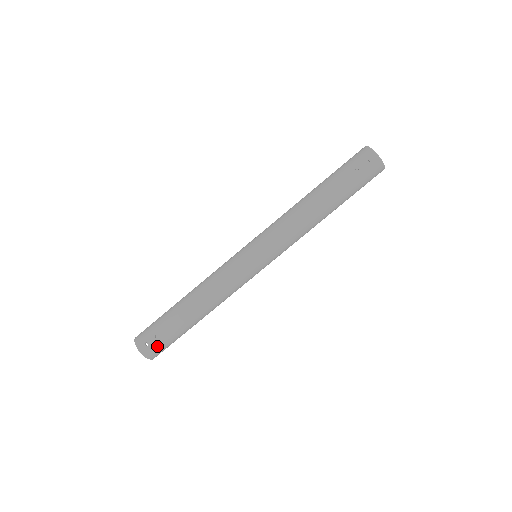
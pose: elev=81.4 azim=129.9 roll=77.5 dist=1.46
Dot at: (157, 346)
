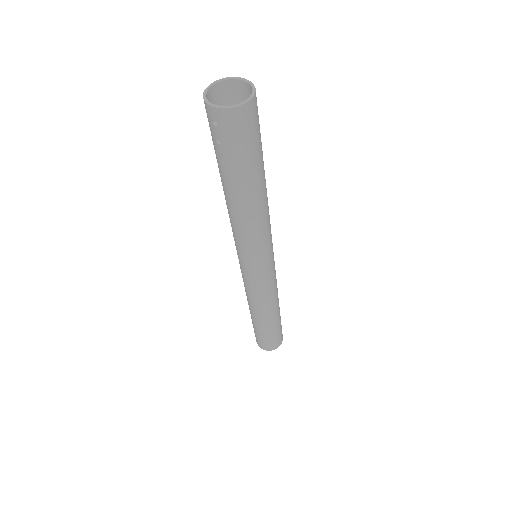
Dot at: (267, 344)
